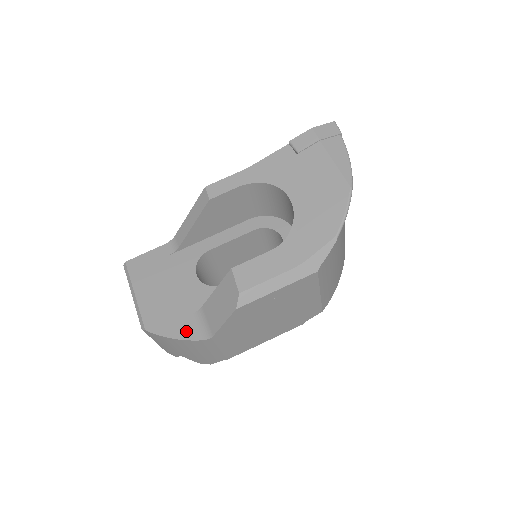
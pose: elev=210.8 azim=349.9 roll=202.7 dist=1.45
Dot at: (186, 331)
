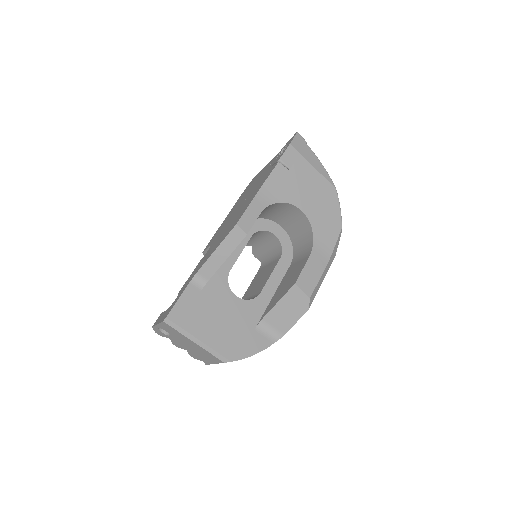
Dot at: (261, 343)
